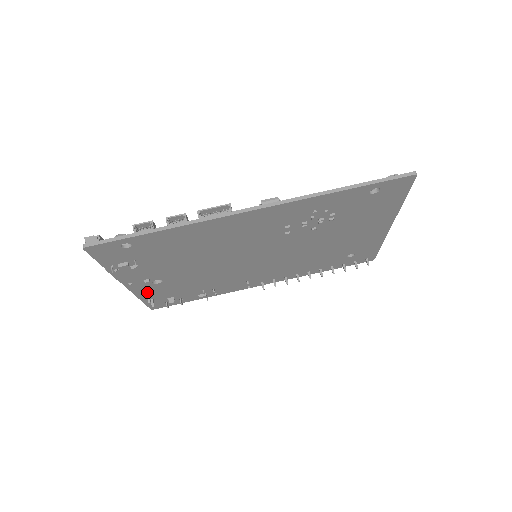
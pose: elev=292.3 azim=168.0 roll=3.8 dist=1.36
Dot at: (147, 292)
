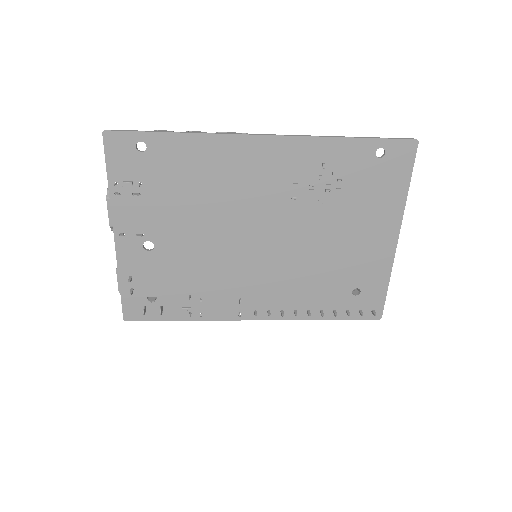
Dot at: (132, 268)
